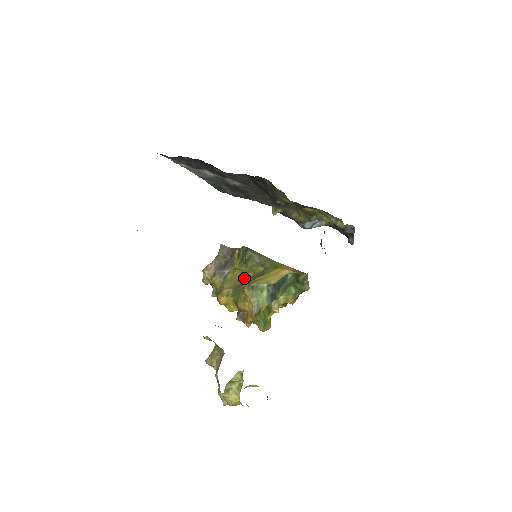
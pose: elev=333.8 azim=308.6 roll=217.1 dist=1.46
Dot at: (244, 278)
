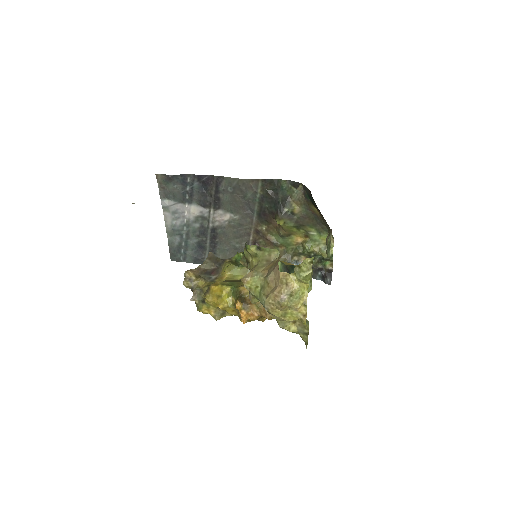
Dot at: (237, 280)
